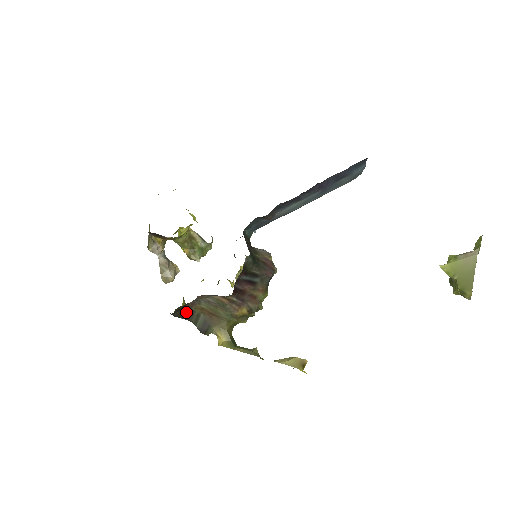
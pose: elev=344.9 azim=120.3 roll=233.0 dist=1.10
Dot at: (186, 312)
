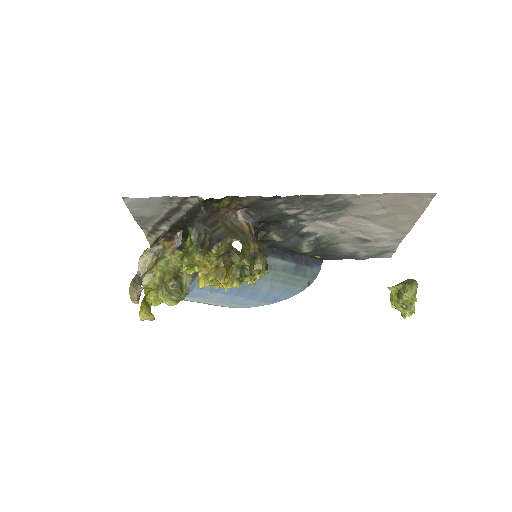
Dot at: (212, 220)
